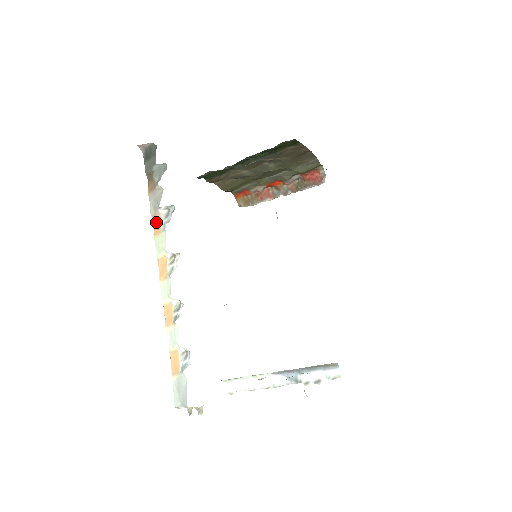
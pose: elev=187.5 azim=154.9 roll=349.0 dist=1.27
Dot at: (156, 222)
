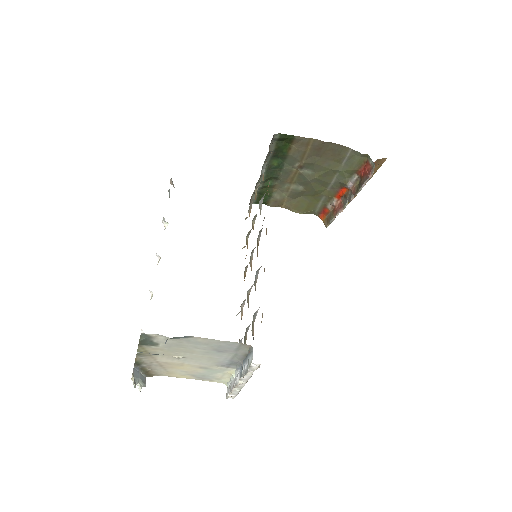
Dot at: occluded
